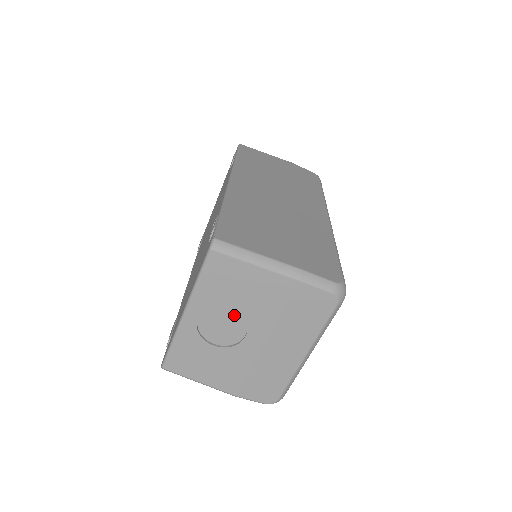
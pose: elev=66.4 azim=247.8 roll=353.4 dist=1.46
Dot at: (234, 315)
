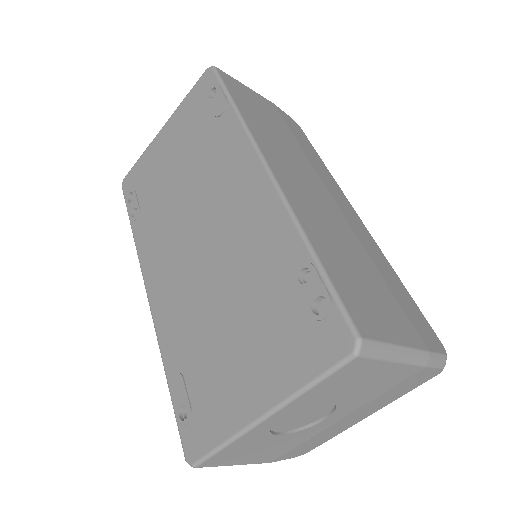
Dot at: (325, 405)
